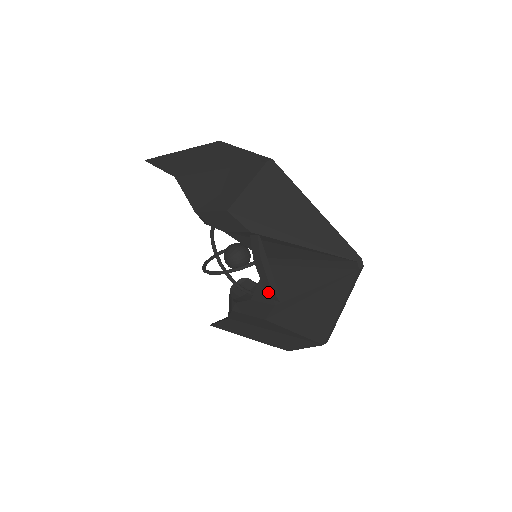
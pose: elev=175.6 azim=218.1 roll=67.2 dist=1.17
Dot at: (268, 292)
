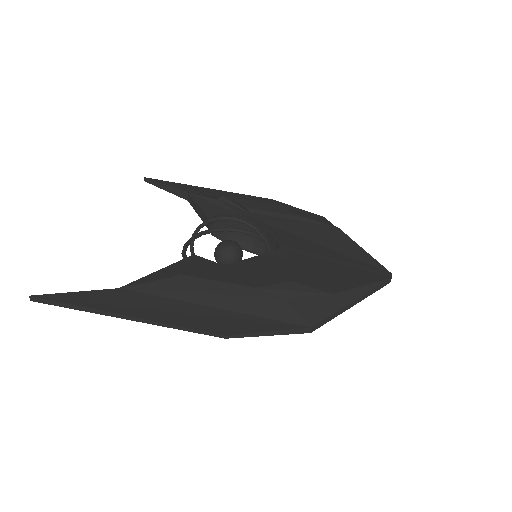
Dot at: occluded
